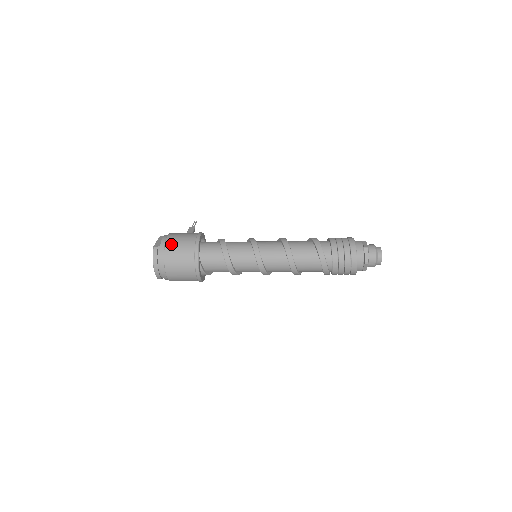
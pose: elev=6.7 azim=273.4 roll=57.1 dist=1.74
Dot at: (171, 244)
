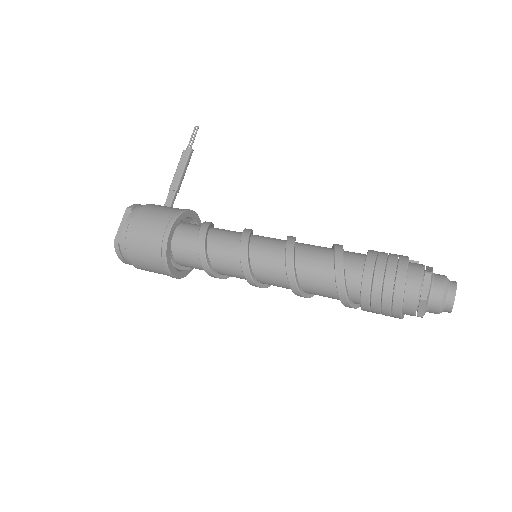
Dot at: (132, 245)
